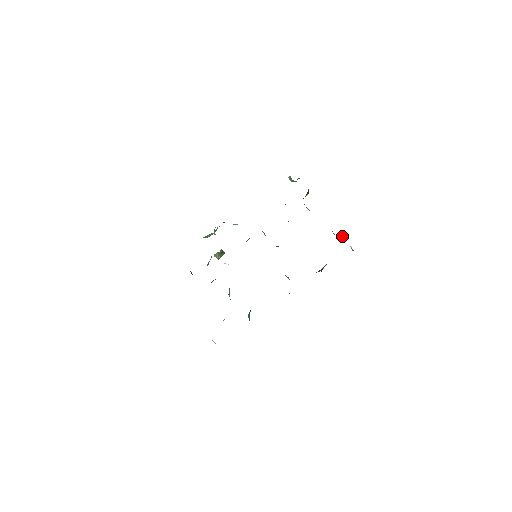
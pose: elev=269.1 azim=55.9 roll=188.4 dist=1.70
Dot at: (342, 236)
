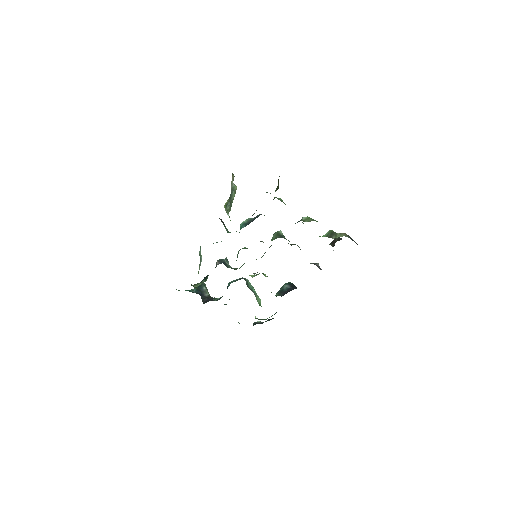
Dot at: occluded
